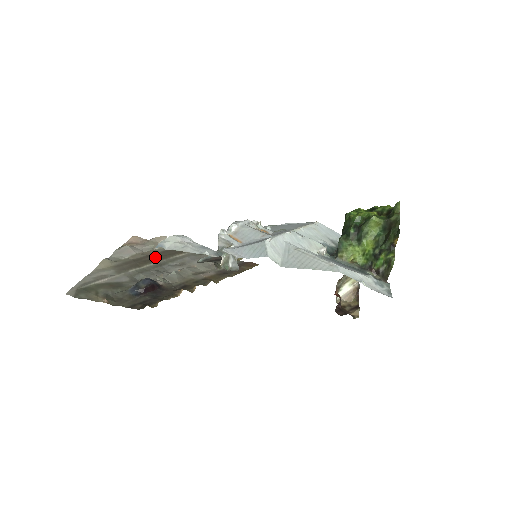
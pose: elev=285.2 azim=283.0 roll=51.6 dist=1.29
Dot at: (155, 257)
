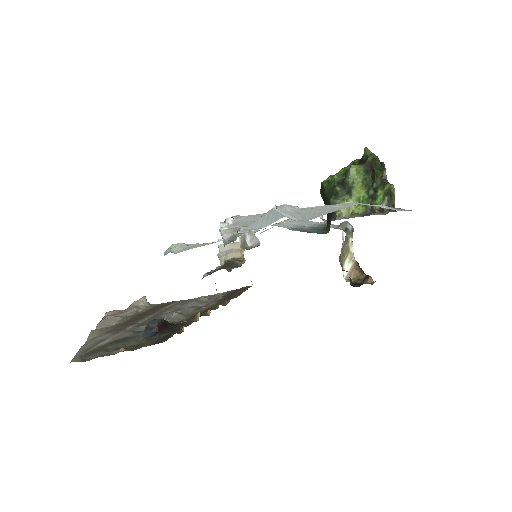
Dot at: (145, 314)
